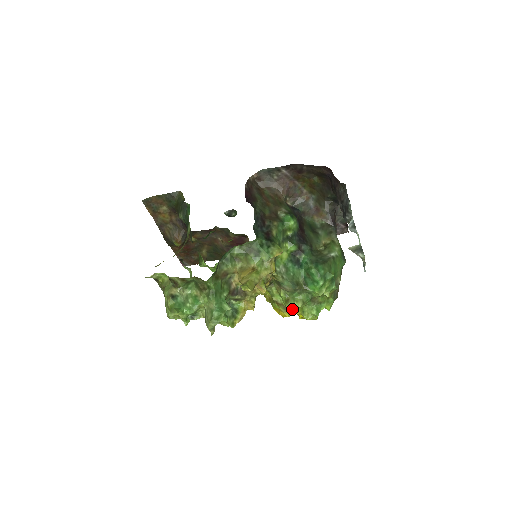
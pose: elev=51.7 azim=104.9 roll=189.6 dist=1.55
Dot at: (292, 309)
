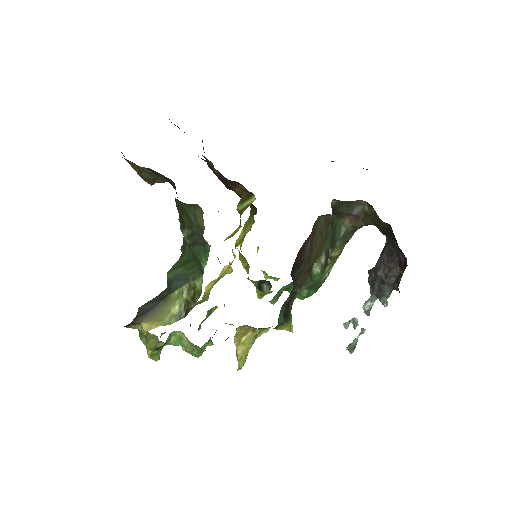
Dot at: occluded
